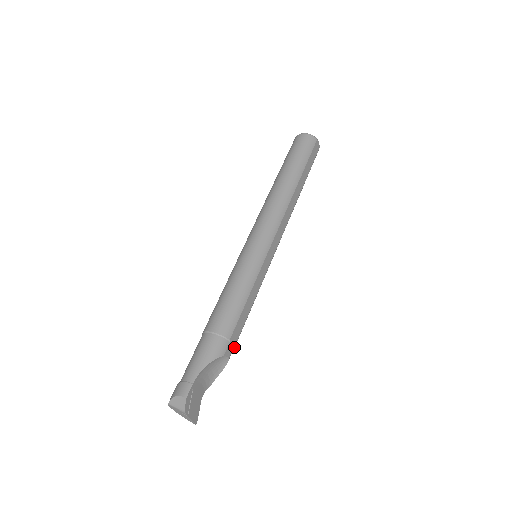
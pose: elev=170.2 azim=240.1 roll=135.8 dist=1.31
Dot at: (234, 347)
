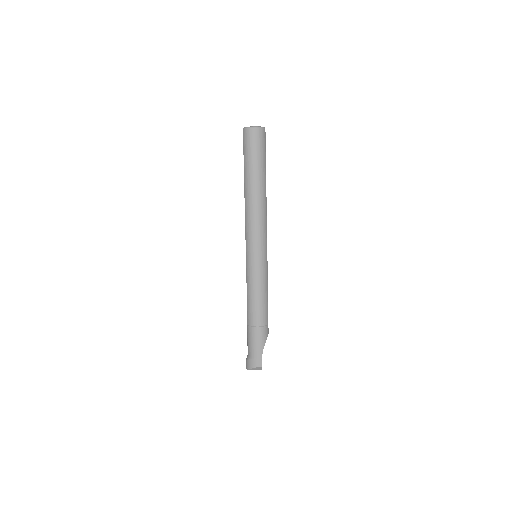
Dot at: occluded
